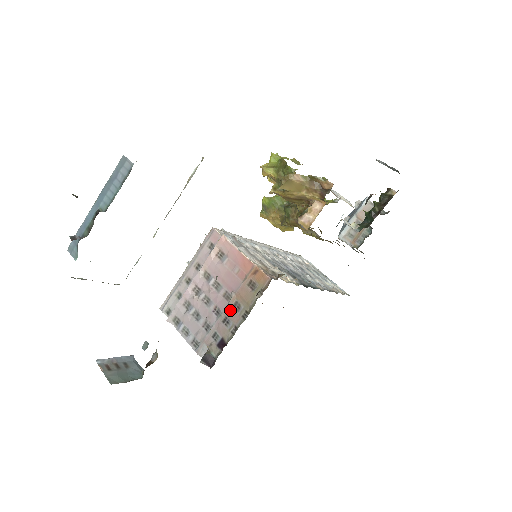
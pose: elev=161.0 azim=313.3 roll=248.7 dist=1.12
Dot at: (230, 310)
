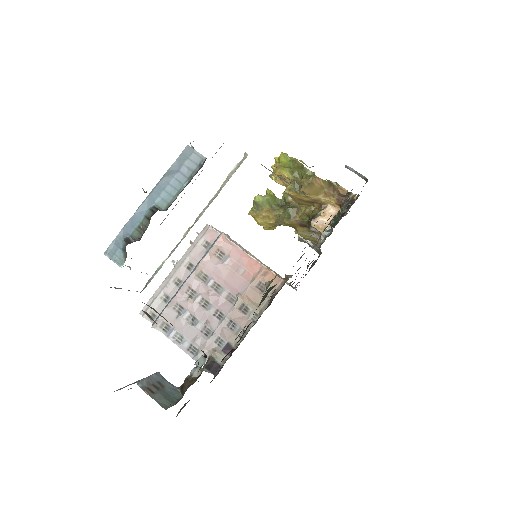
Dot at: (236, 313)
